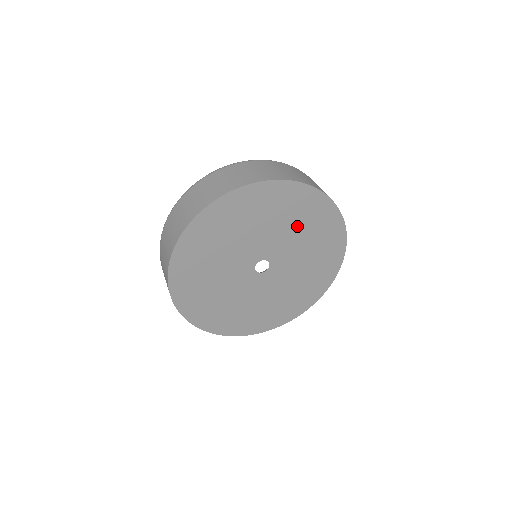
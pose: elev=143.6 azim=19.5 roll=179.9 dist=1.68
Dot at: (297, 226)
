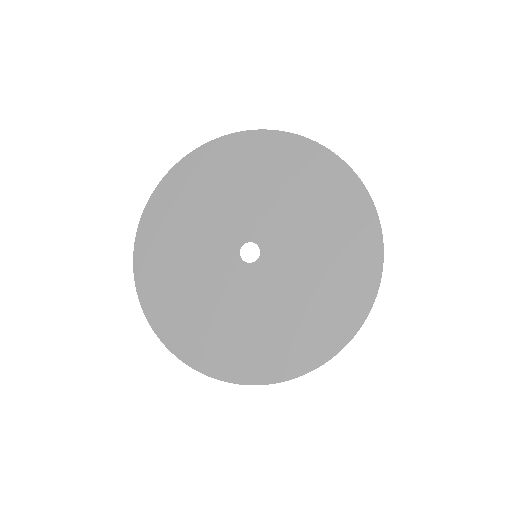
Dot at: (239, 184)
